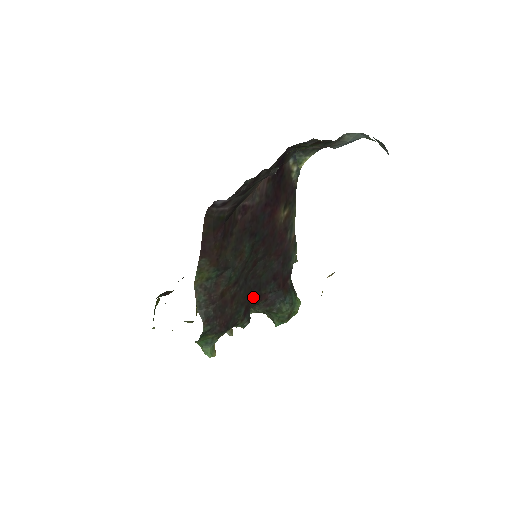
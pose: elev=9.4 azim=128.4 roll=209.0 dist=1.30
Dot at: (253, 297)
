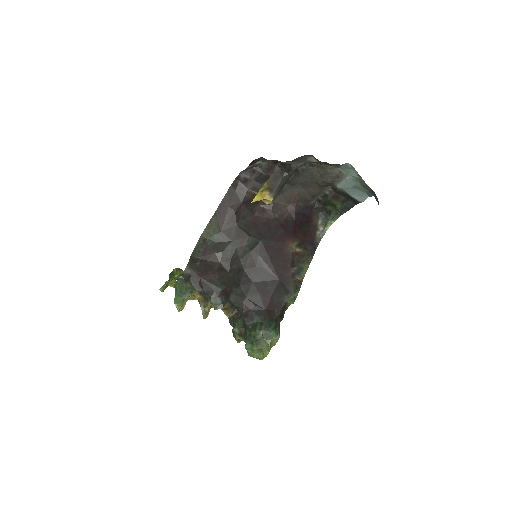
Dot at: (238, 291)
